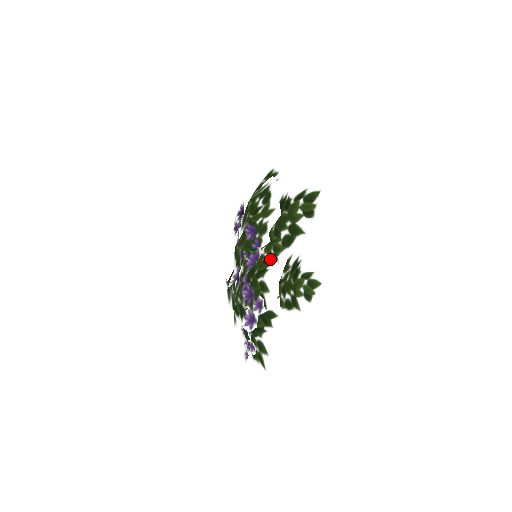
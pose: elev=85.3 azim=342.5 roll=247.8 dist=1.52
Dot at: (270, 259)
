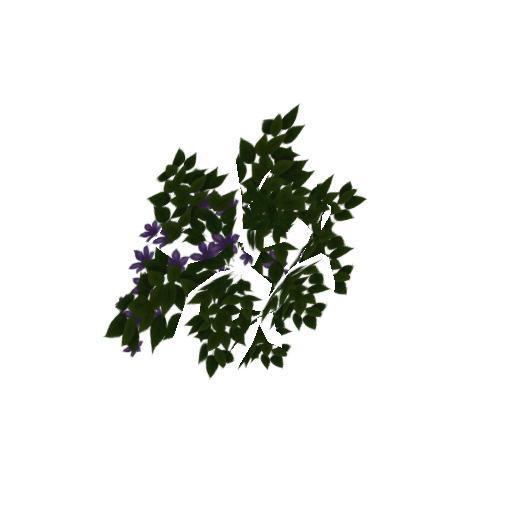
Dot at: occluded
